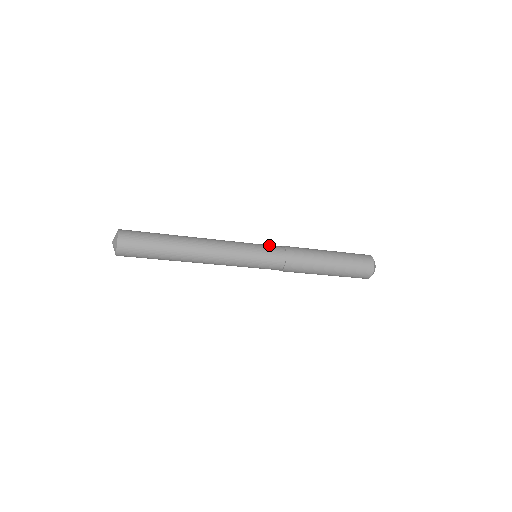
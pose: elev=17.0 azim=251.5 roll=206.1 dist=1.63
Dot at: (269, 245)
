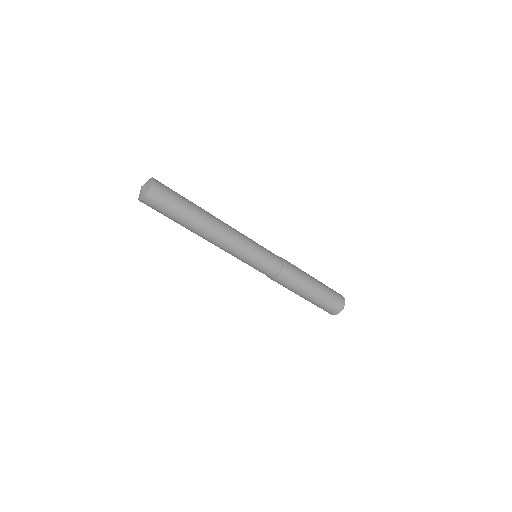
Dot at: occluded
